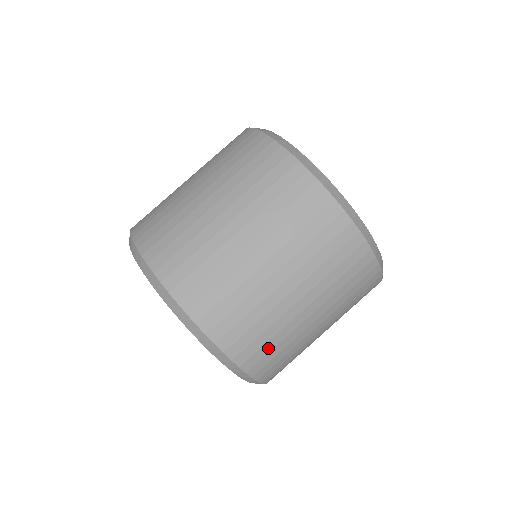
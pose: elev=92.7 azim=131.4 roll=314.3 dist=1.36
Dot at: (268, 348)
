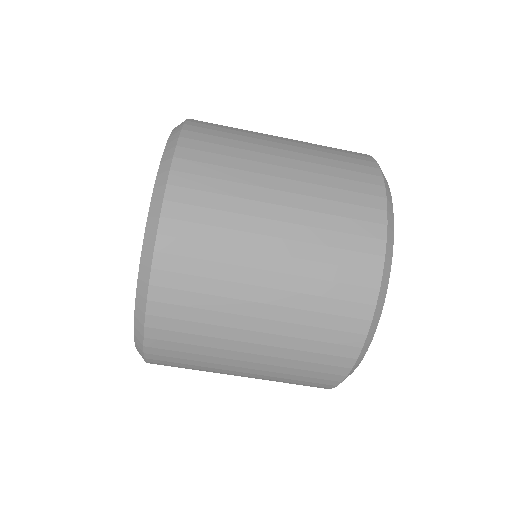
Dot at: (184, 348)
